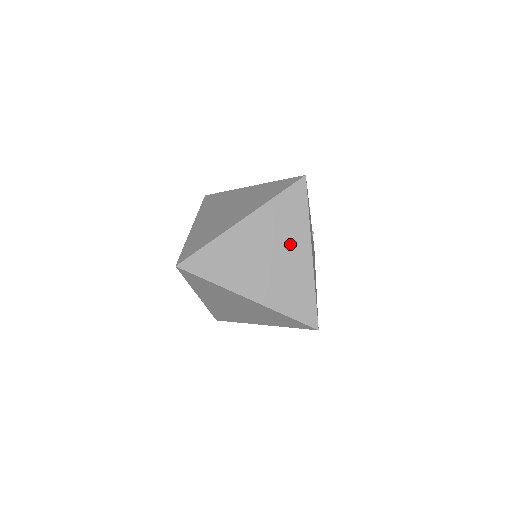
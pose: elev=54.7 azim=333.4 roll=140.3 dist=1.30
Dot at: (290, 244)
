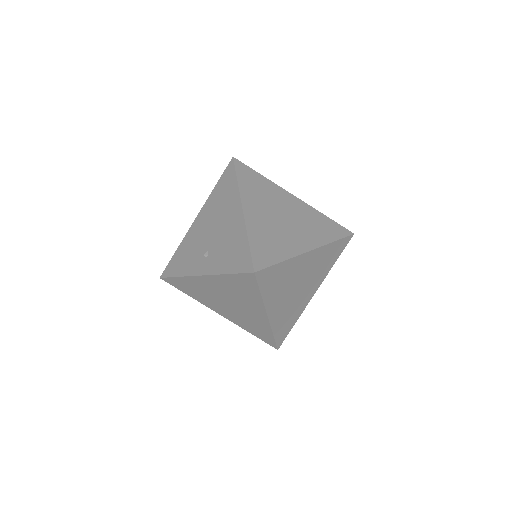
Dot at: (313, 282)
